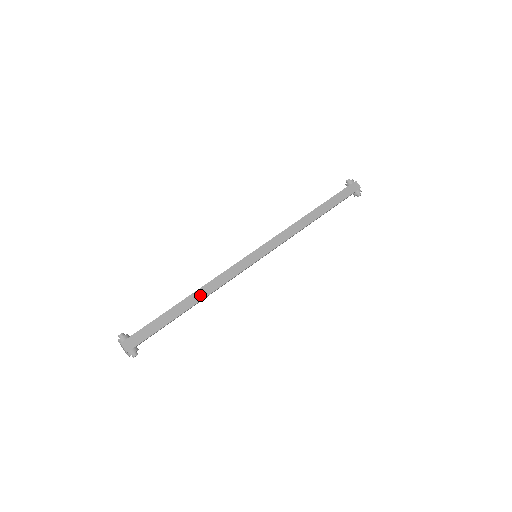
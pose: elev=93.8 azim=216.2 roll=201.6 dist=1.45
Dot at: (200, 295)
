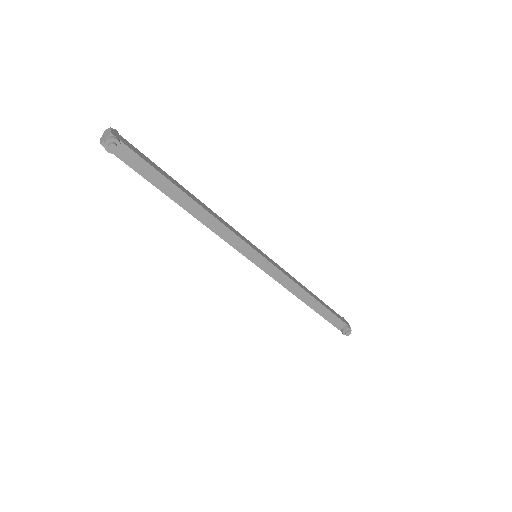
Dot at: (201, 204)
